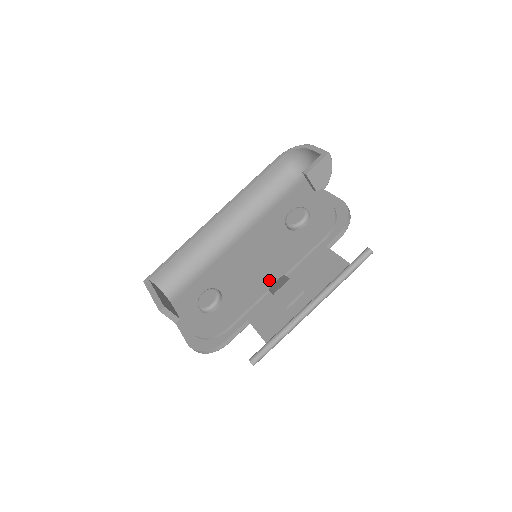
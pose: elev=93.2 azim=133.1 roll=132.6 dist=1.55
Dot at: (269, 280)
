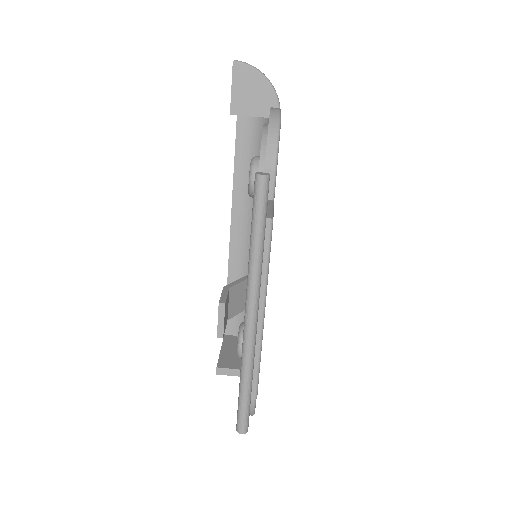
Dot at: occluded
